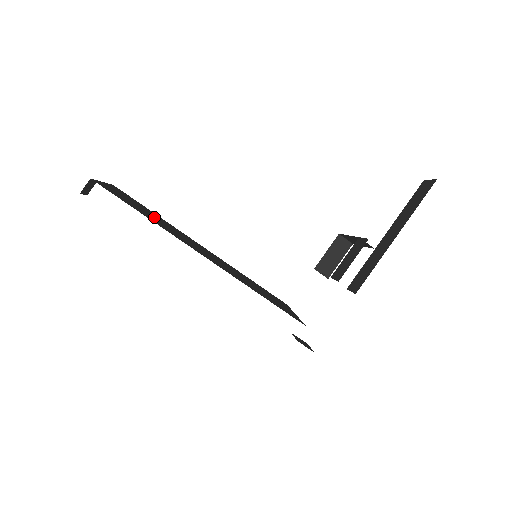
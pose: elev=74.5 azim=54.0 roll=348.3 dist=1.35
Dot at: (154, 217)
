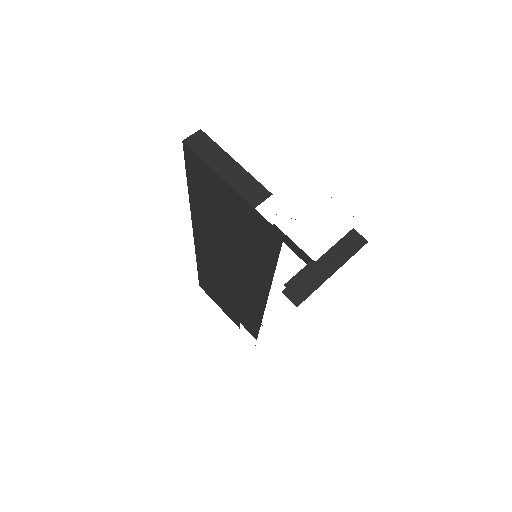
Dot at: occluded
